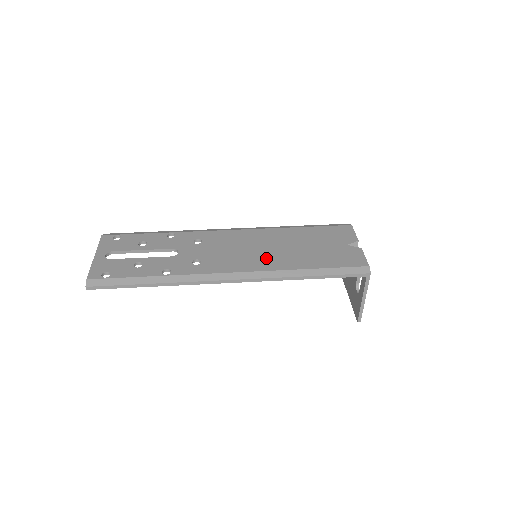
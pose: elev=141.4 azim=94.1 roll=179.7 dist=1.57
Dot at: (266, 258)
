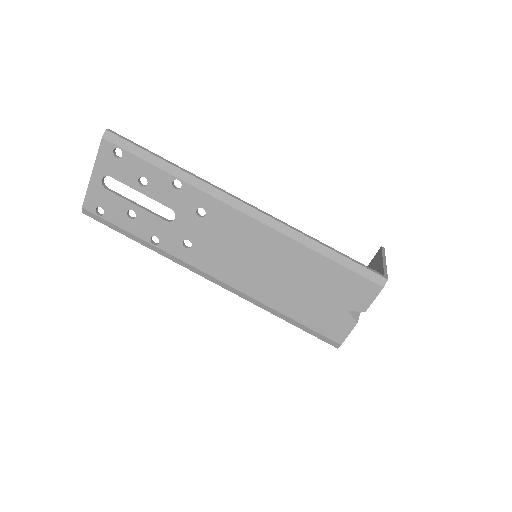
Dot at: (255, 279)
